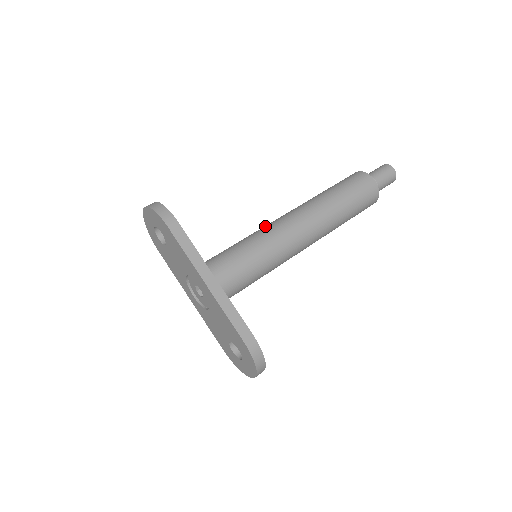
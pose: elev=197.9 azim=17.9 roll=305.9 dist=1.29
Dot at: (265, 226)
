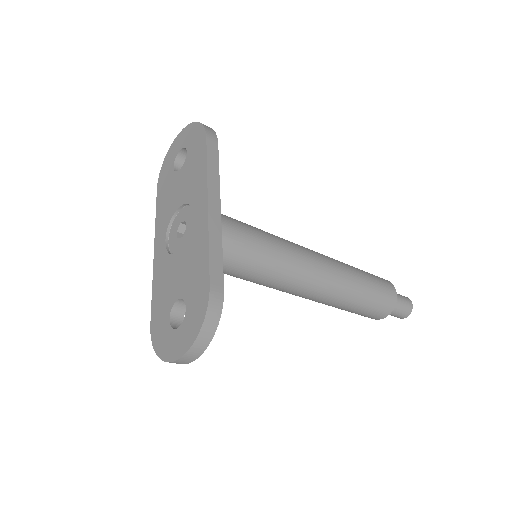
Dot at: occluded
